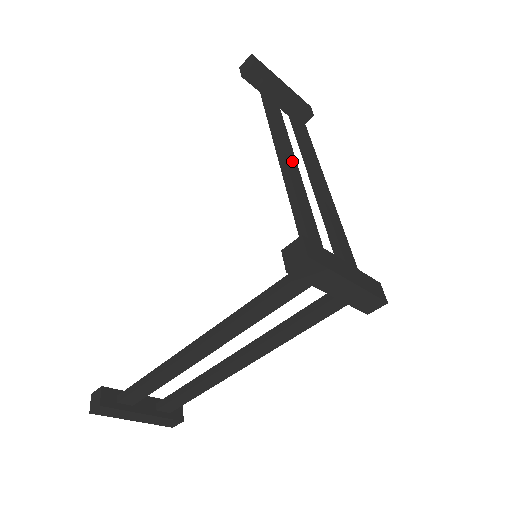
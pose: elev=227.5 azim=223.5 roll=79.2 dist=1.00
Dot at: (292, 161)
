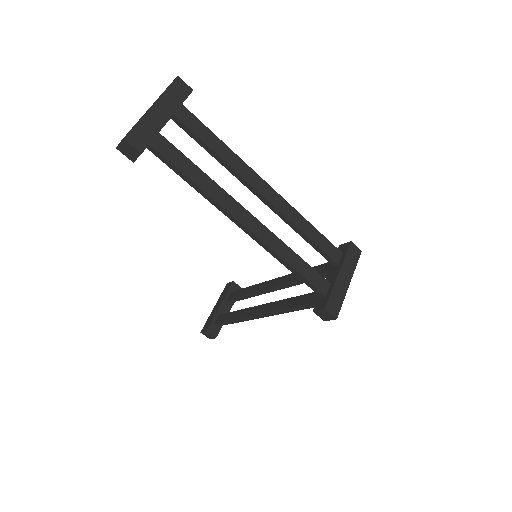
Dot at: (259, 228)
